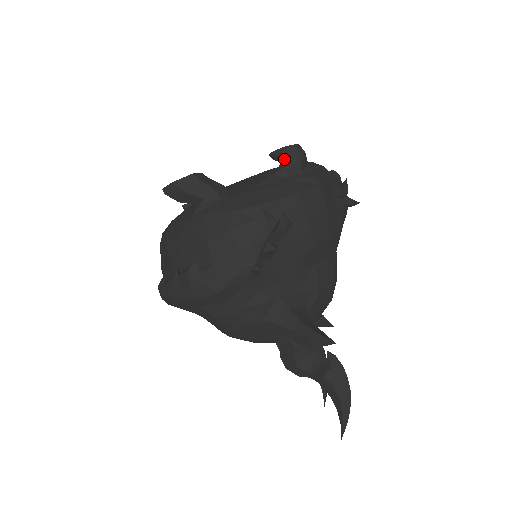
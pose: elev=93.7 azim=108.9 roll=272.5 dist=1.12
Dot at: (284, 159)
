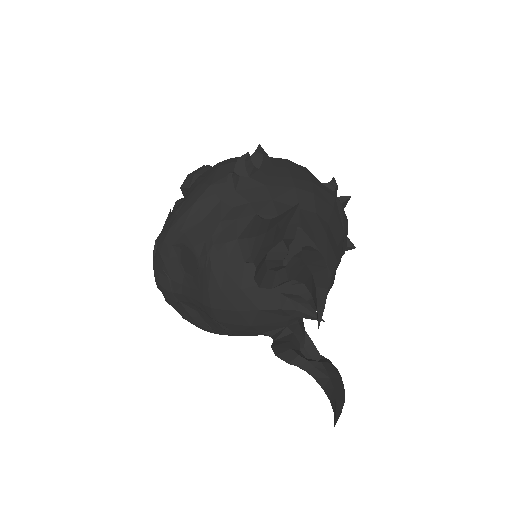
Dot at: occluded
